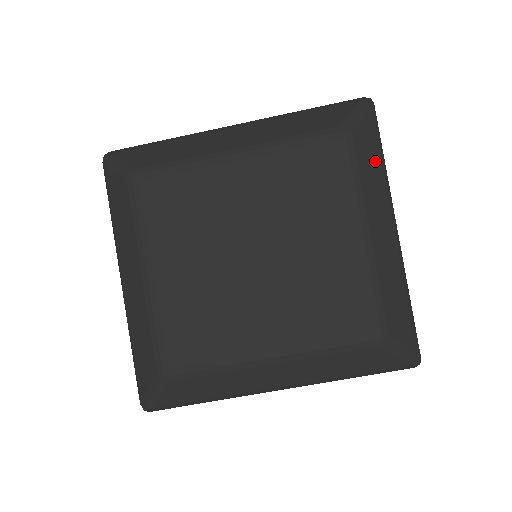
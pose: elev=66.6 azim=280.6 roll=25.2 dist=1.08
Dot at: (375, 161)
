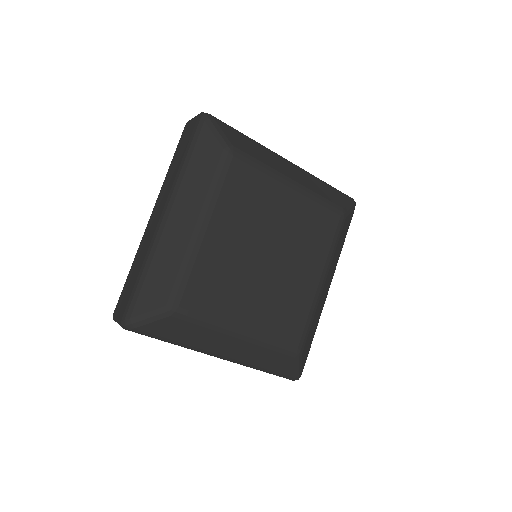
Dot at: (249, 143)
